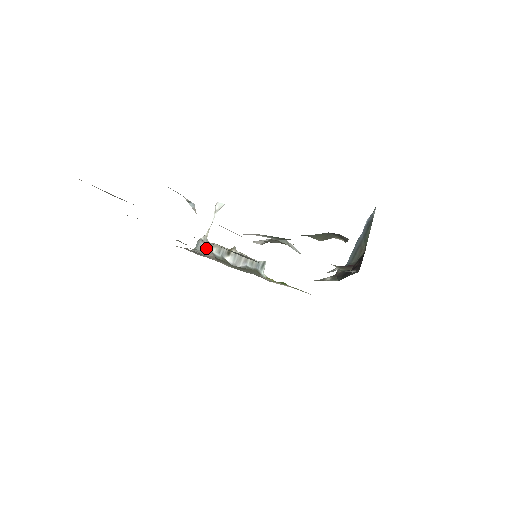
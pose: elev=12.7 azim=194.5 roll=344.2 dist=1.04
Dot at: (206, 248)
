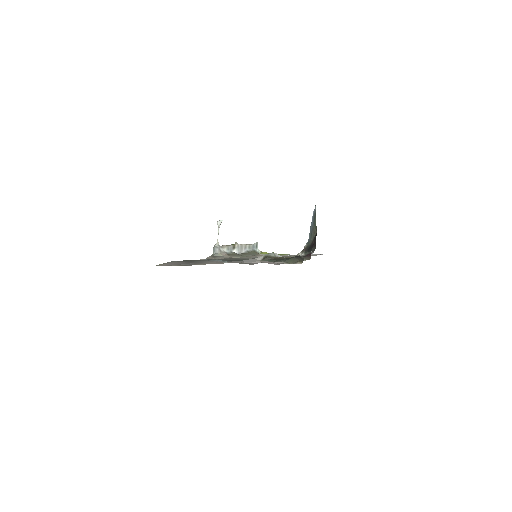
Dot at: (220, 251)
